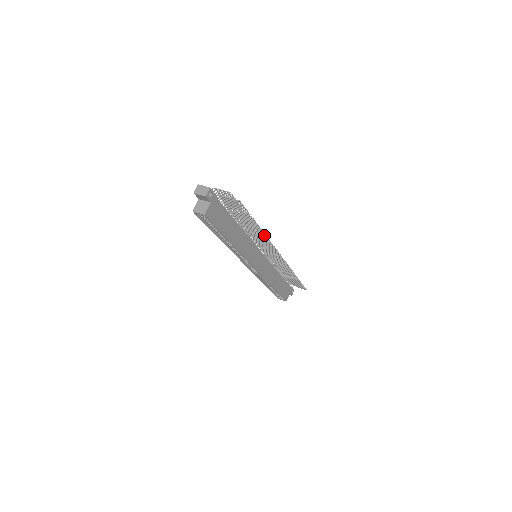
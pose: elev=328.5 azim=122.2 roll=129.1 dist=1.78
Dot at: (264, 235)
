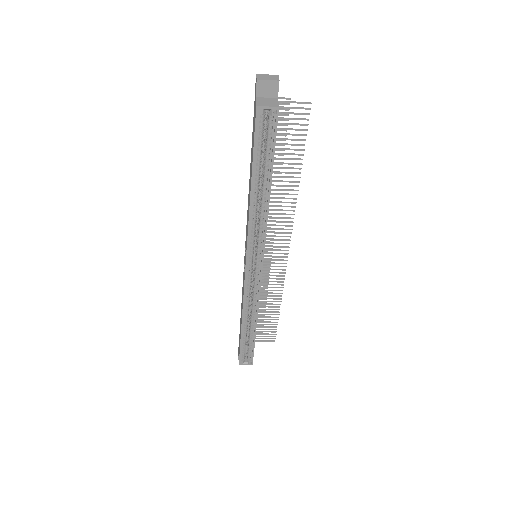
Dot at: occluded
